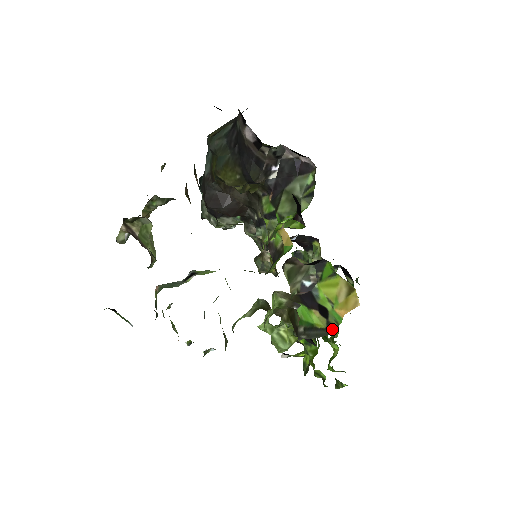
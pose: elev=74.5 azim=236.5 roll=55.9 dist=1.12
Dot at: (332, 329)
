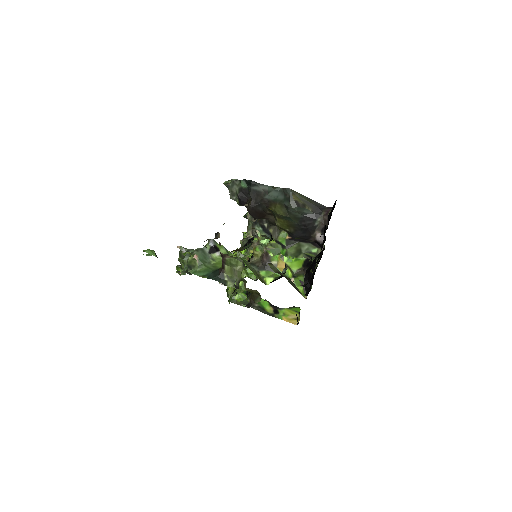
Dot at: (272, 316)
